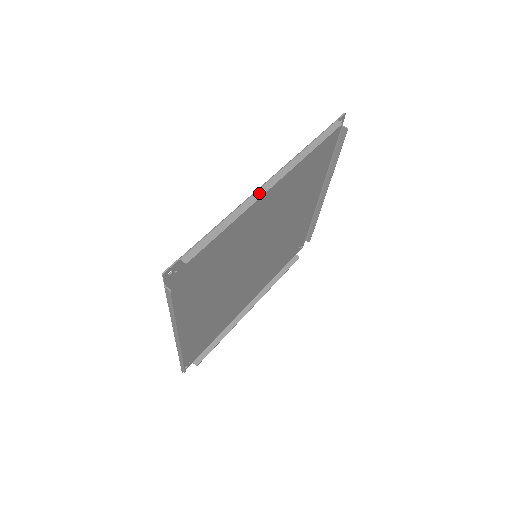
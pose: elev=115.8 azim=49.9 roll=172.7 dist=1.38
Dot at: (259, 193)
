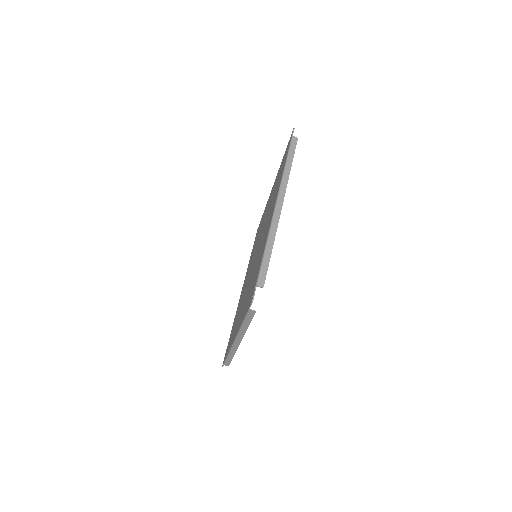
Dot at: (235, 347)
